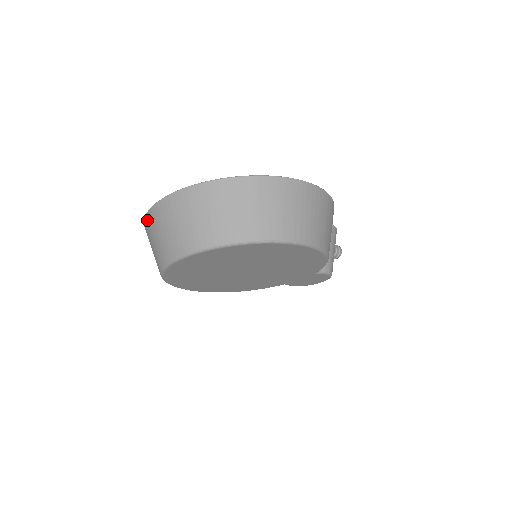
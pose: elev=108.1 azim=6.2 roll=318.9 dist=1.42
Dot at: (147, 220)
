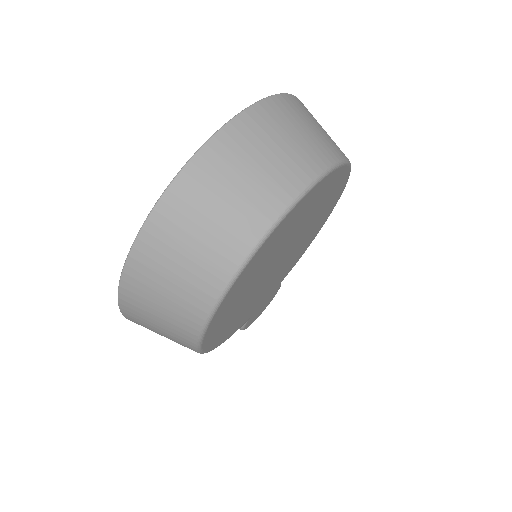
Dot at: (201, 163)
